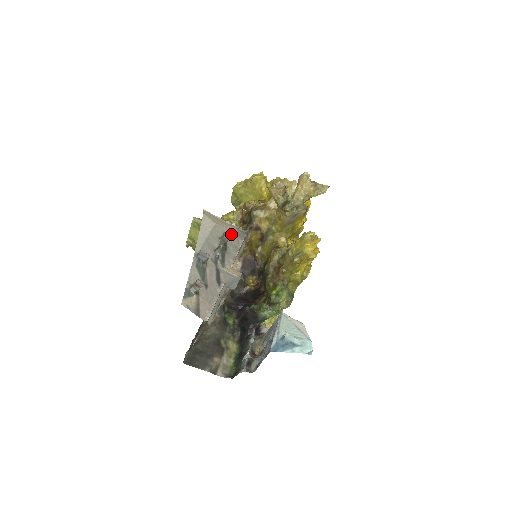
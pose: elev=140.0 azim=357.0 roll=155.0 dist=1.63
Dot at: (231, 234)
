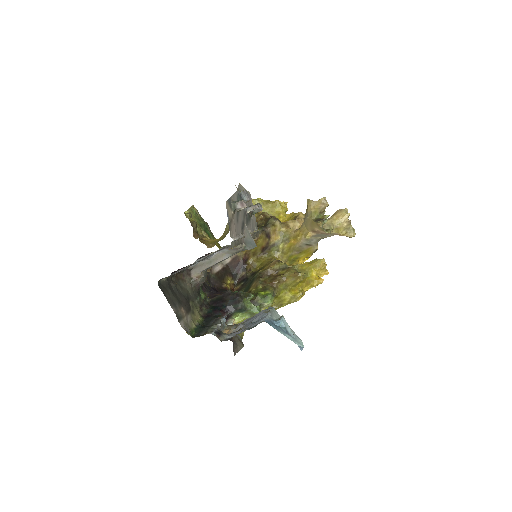
Dot at: (254, 216)
